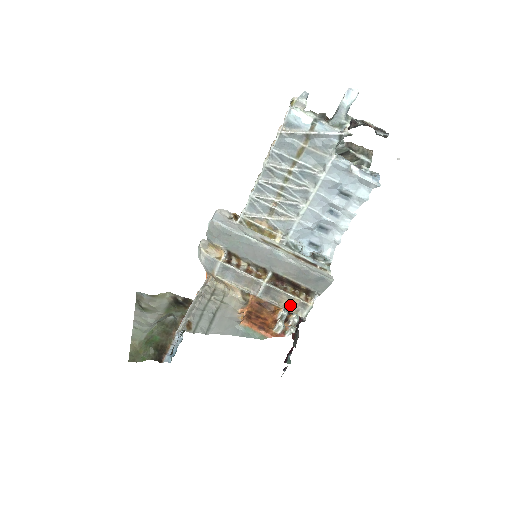
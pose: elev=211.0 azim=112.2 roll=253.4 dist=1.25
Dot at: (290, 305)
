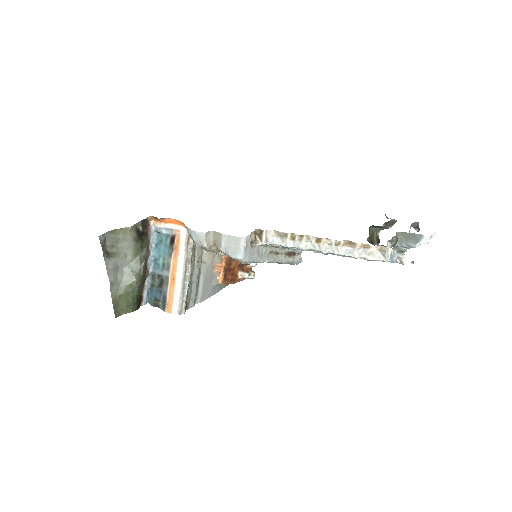
Dot at: occluded
